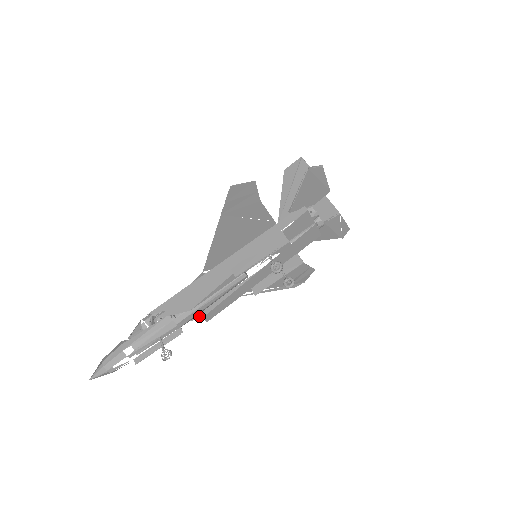
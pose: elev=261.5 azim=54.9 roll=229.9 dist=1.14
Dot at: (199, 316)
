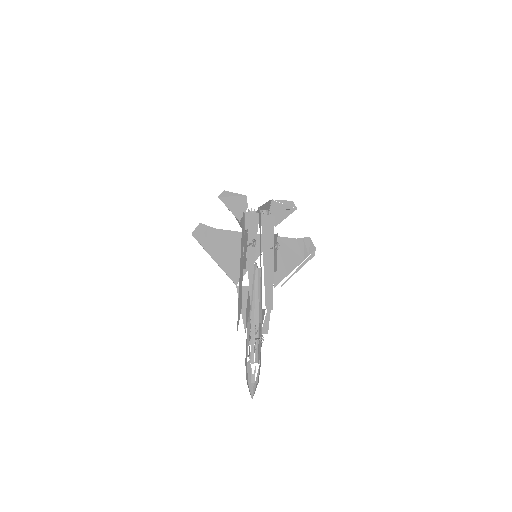
Dot at: (264, 310)
